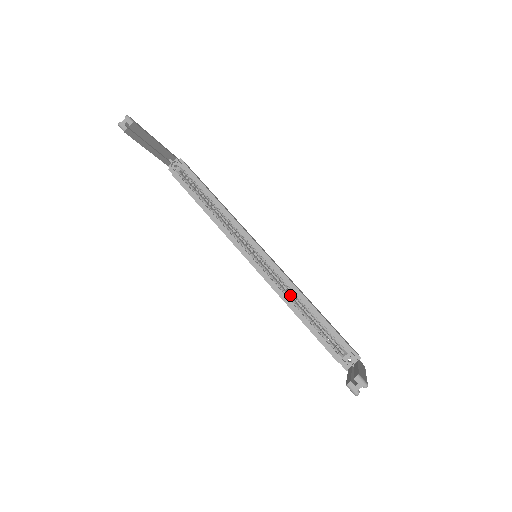
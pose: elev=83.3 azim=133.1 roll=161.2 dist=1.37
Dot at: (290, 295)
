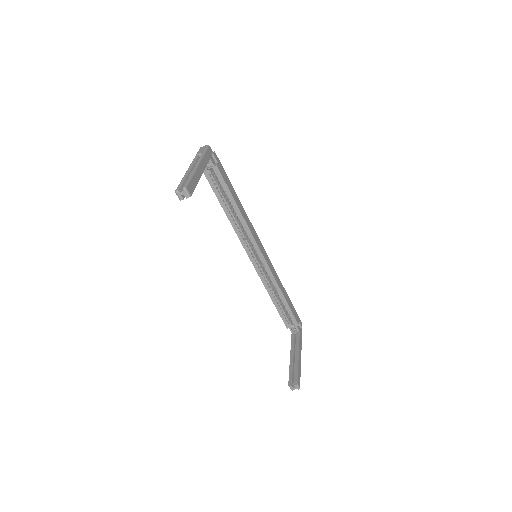
Dot at: (271, 284)
